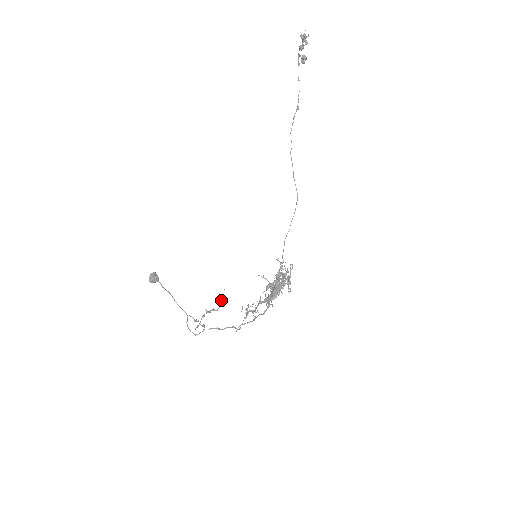
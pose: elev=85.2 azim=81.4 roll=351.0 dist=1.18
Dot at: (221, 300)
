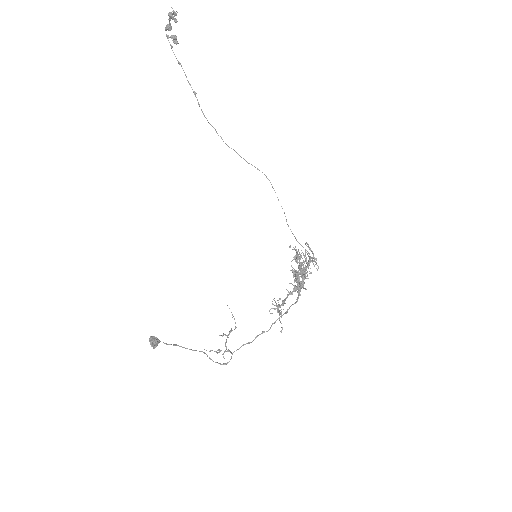
Dot at: (232, 317)
